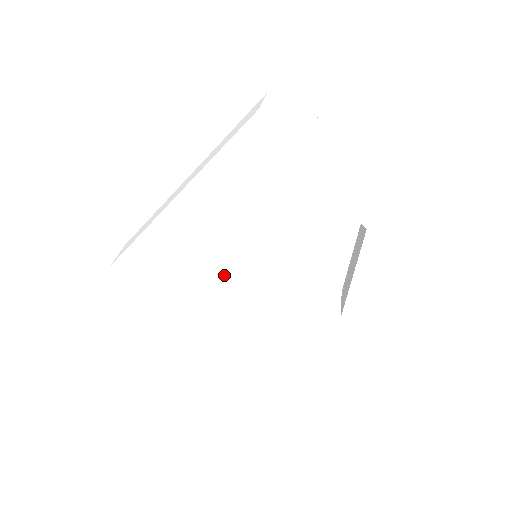
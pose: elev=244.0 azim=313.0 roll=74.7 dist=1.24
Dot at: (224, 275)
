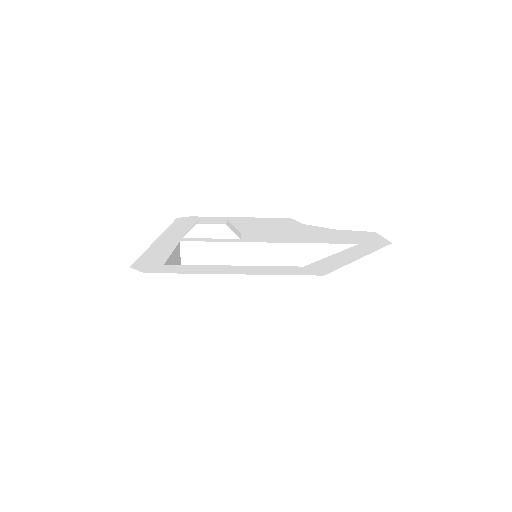
Dot at: occluded
